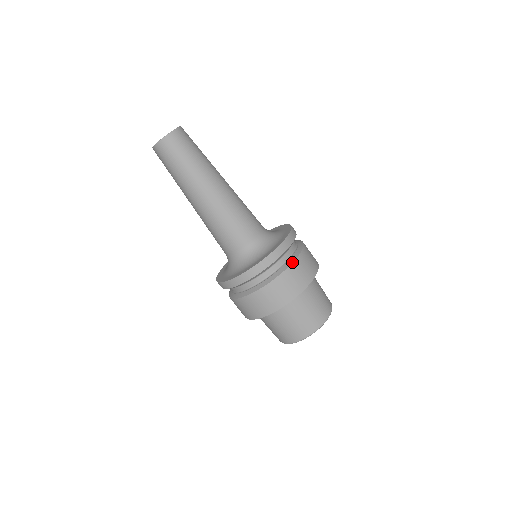
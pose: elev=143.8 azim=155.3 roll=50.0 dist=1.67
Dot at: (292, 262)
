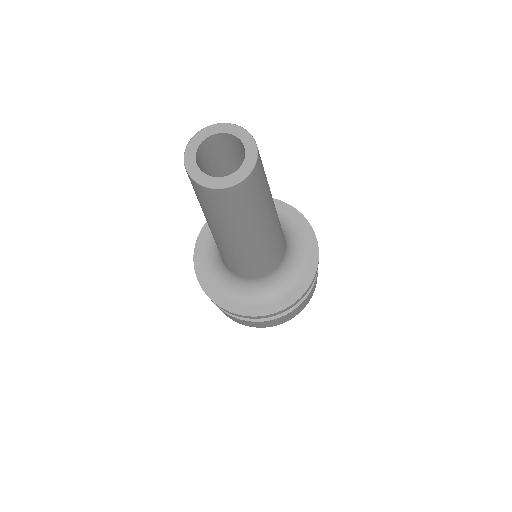
Dot at: (313, 285)
